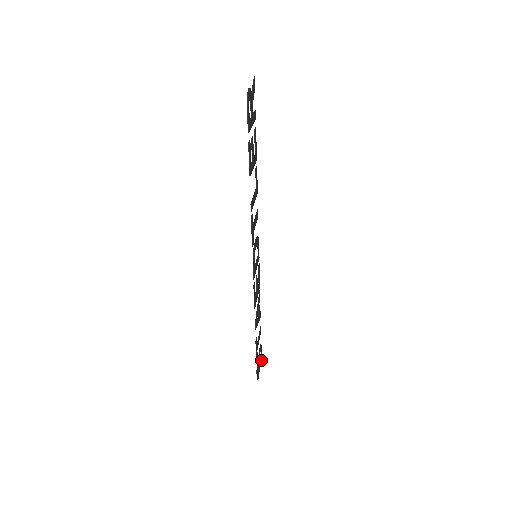
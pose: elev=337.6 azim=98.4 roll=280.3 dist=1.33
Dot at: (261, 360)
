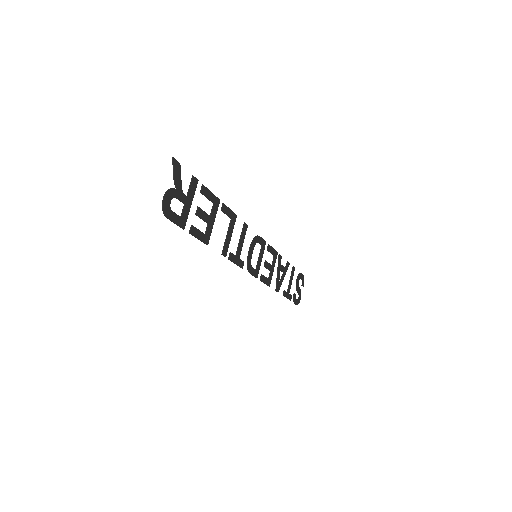
Dot at: occluded
